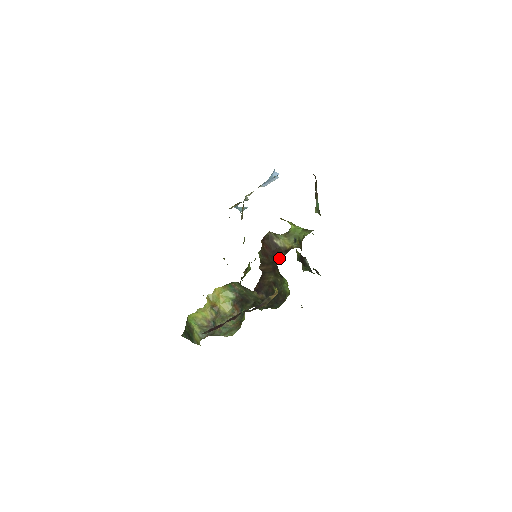
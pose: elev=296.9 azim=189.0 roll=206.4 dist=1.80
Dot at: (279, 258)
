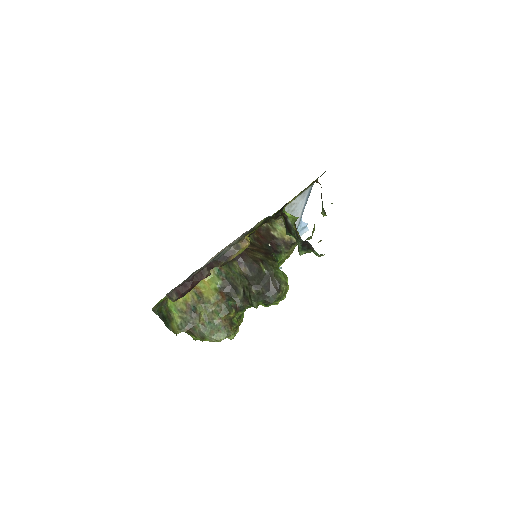
Dot at: (277, 250)
